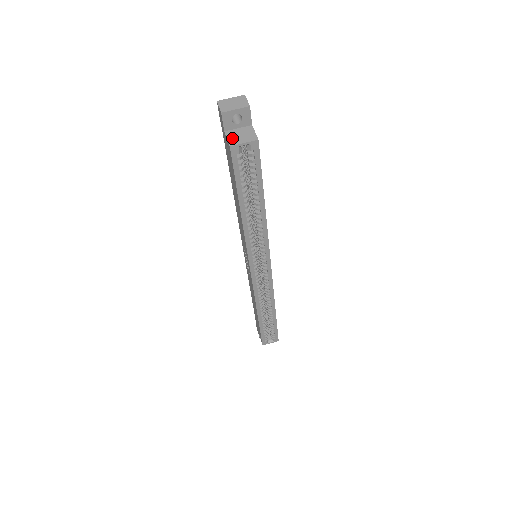
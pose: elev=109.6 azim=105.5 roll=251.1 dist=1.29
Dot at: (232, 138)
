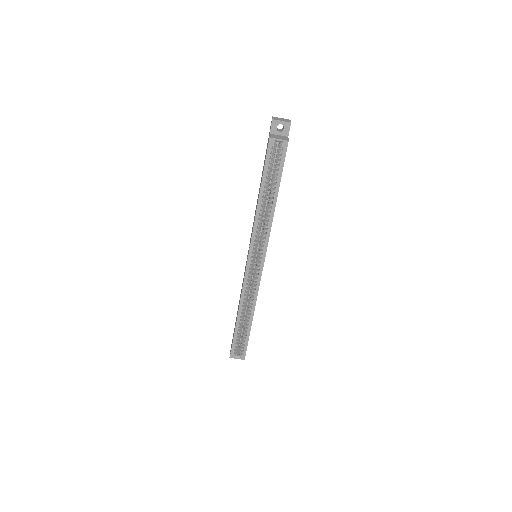
Dot at: (273, 136)
